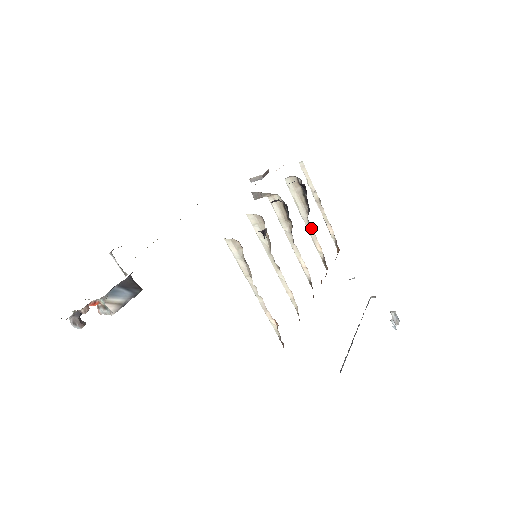
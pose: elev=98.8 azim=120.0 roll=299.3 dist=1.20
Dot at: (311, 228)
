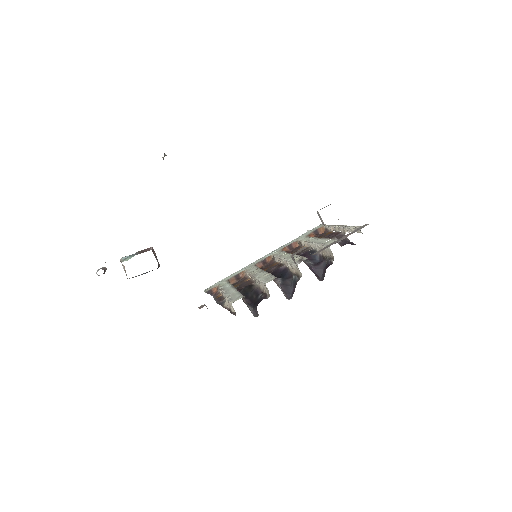
Dot at: (313, 247)
